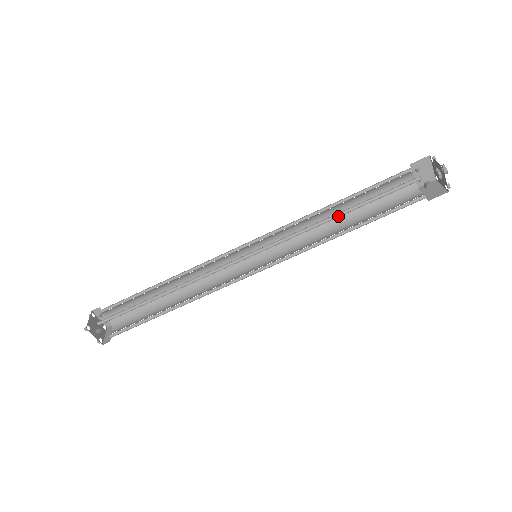
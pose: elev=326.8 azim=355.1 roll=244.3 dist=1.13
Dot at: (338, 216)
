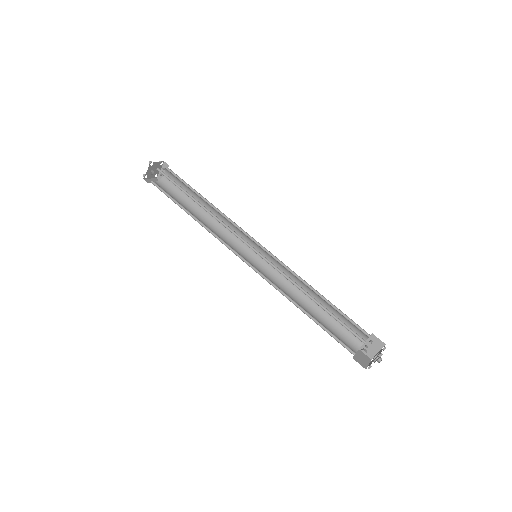
Dot at: (311, 298)
